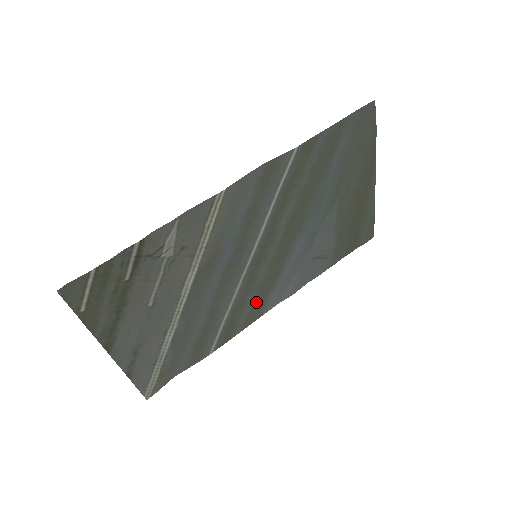
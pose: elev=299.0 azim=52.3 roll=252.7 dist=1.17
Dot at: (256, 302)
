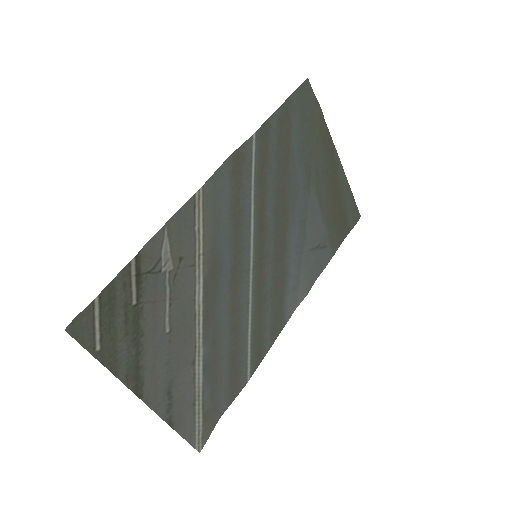
Dot at: (274, 310)
